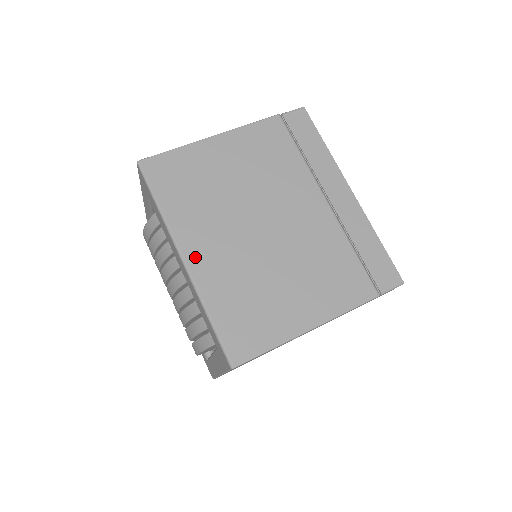
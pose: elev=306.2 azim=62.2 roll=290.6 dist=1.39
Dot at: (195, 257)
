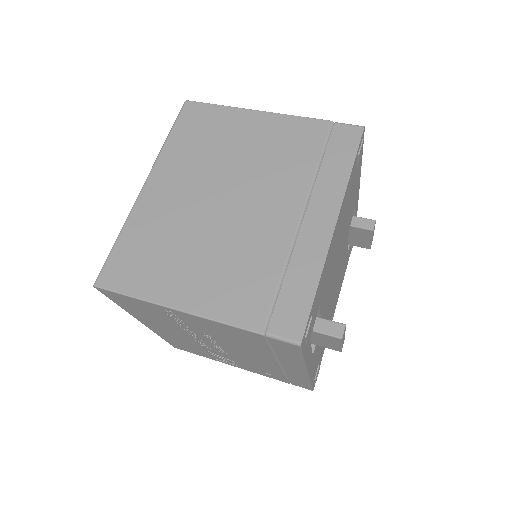
Dot at: (153, 189)
